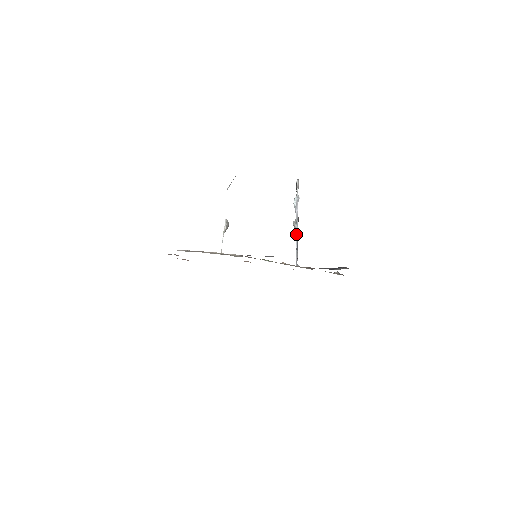
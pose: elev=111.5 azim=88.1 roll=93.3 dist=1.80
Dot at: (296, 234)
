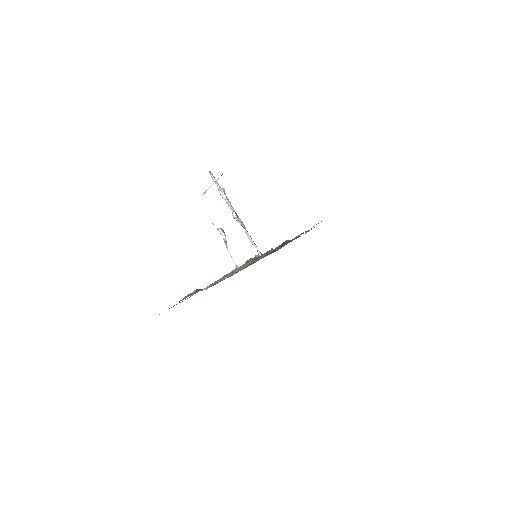
Dot at: (243, 225)
